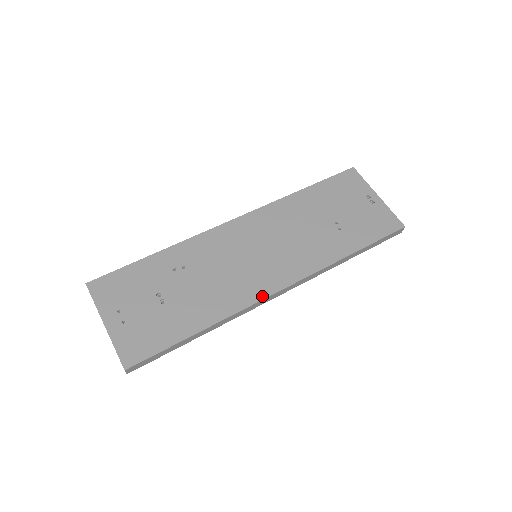
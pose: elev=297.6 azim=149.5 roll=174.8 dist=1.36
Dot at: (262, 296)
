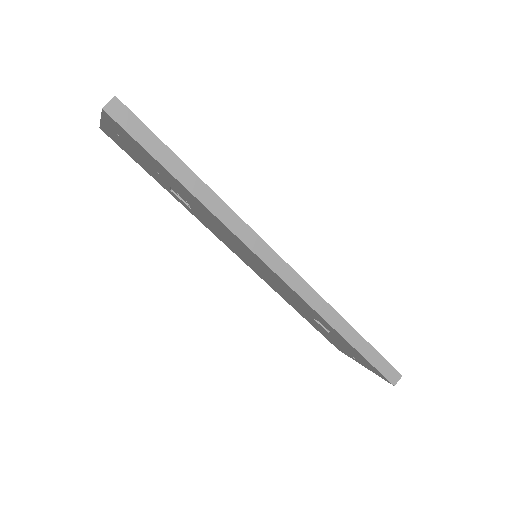
Dot at: (264, 241)
